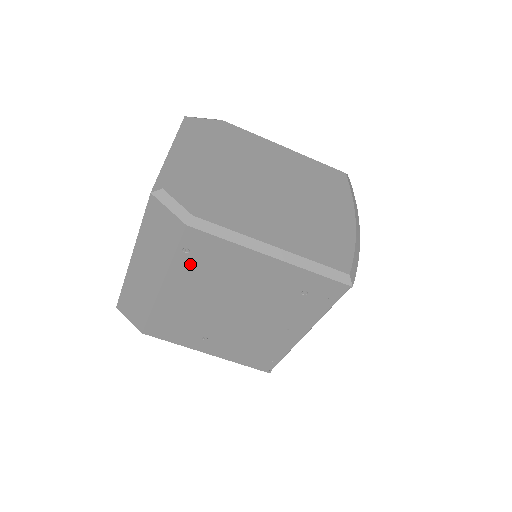
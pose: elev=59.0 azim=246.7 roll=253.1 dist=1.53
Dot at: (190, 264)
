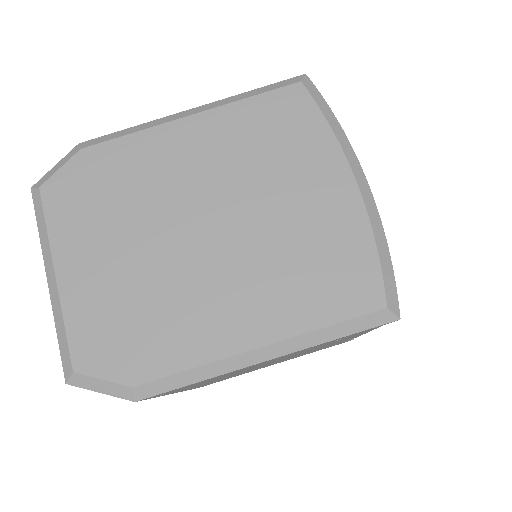
Dot at: (181, 389)
